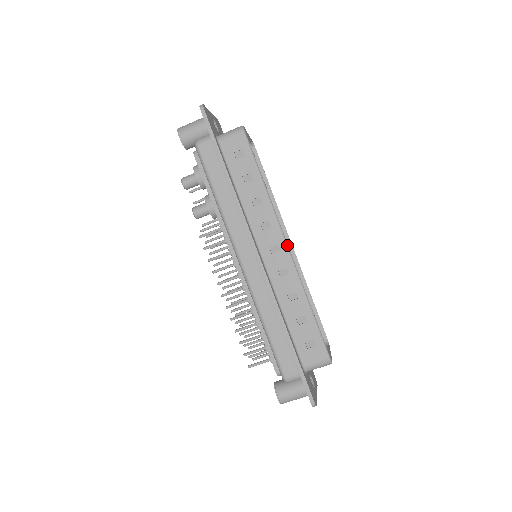
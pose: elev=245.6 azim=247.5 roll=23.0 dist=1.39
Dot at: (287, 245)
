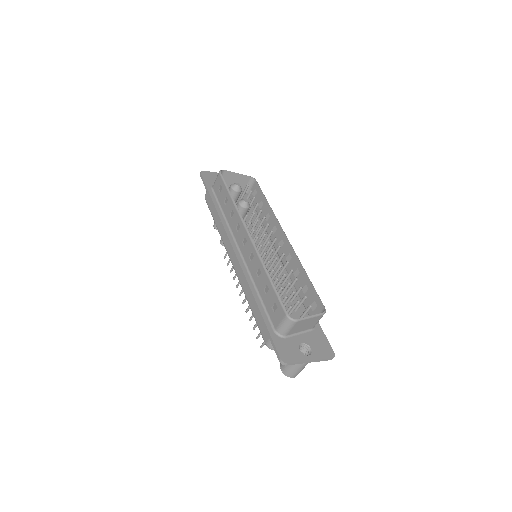
Dot at: (249, 235)
